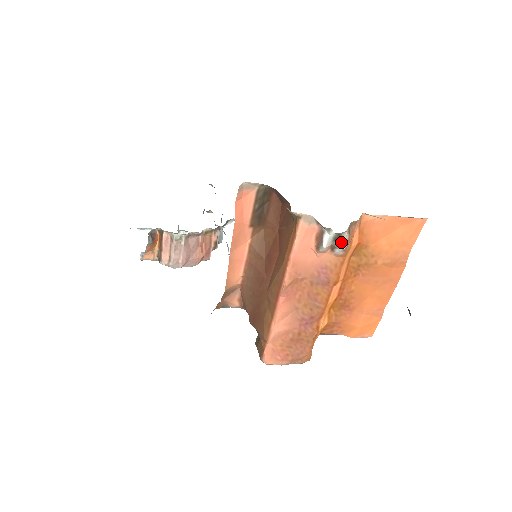
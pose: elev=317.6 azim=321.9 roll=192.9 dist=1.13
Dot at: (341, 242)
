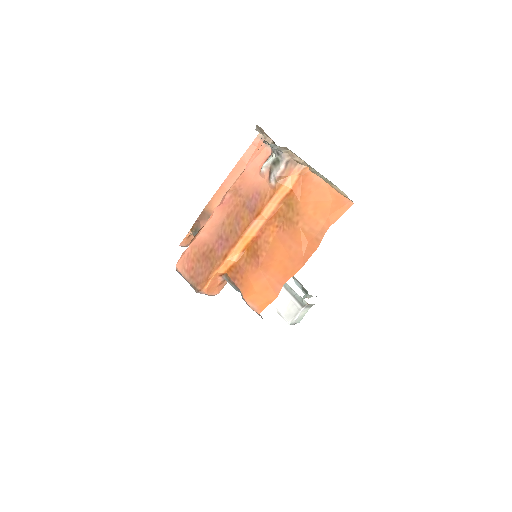
Dot at: (276, 168)
